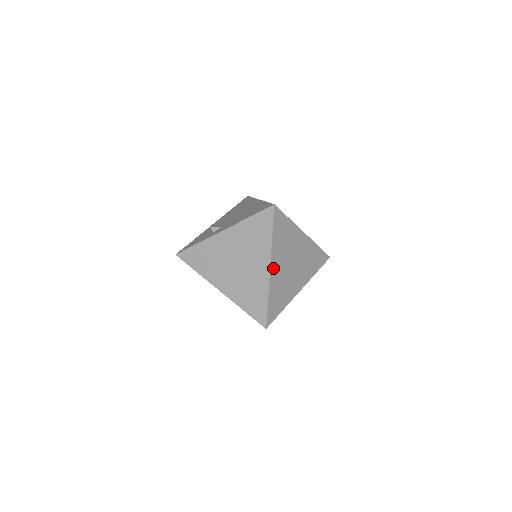
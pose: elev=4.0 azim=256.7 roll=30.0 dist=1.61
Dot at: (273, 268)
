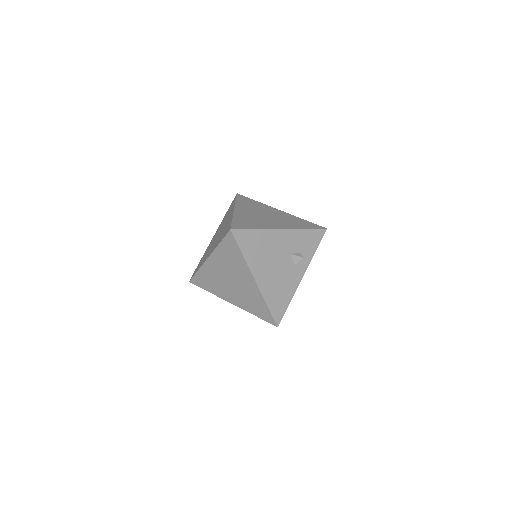
Dot at: (238, 211)
